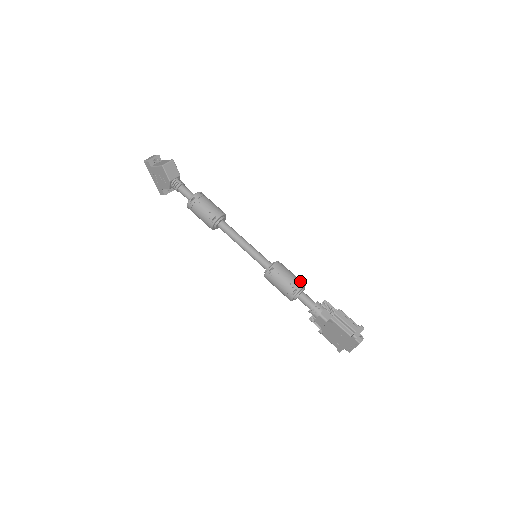
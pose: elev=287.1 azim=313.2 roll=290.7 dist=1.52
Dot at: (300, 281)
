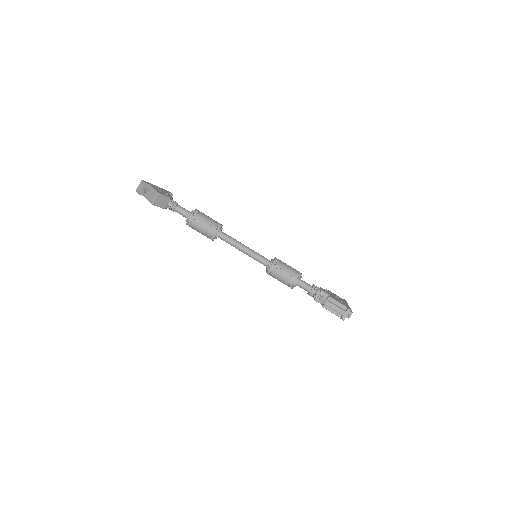
Dot at: (295, 276)
